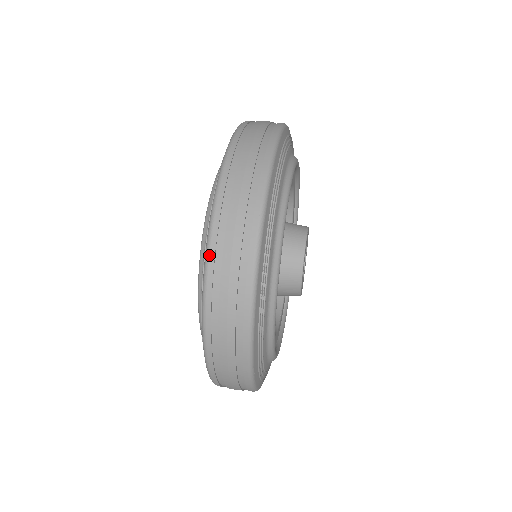
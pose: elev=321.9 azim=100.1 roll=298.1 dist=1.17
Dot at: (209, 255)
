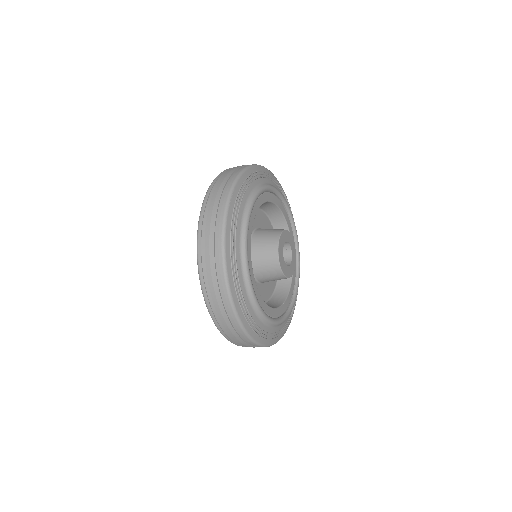
Dot at: occluded
